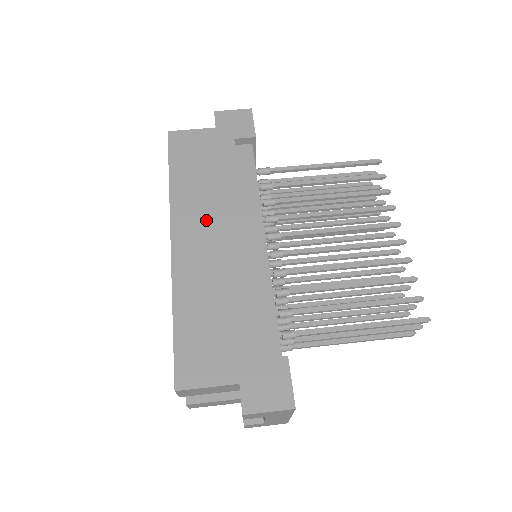
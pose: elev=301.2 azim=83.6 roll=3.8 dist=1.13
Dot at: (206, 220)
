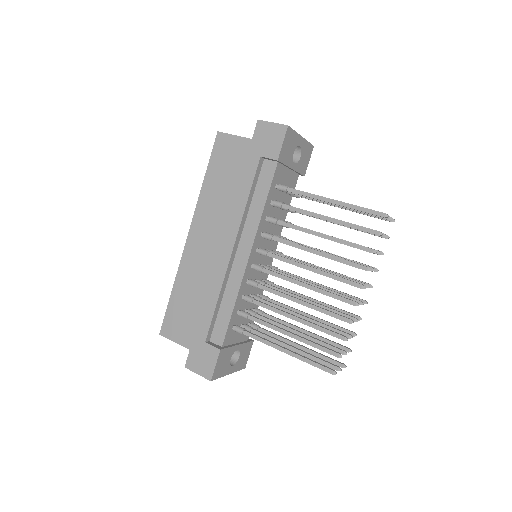
Dot at: (213, 227)
